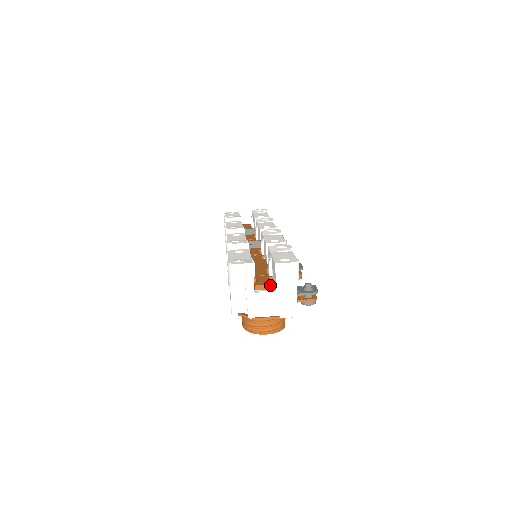
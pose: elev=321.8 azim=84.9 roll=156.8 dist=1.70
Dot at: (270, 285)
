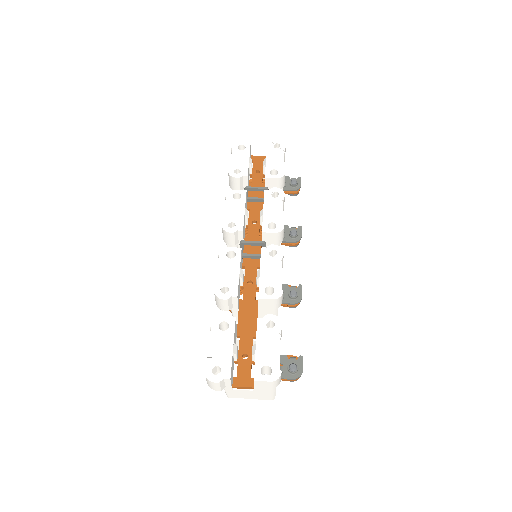
Dot at: (248, 387)
